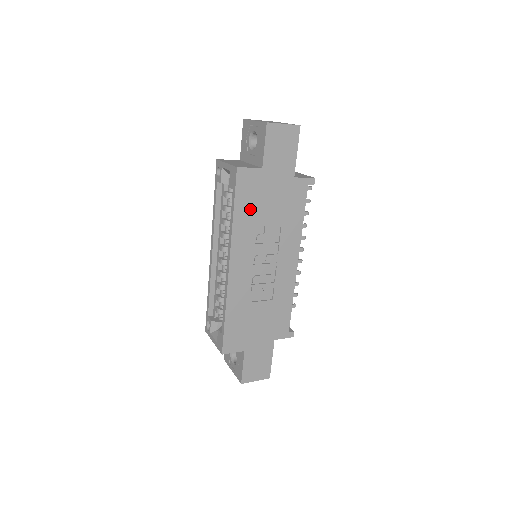
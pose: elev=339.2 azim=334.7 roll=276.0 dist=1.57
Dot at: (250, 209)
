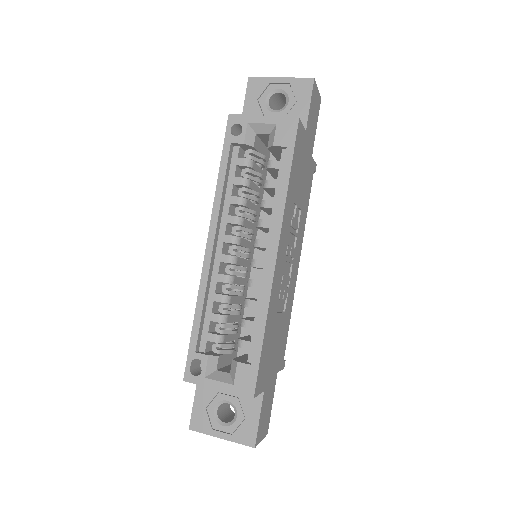
Dot at: (295, 179)
